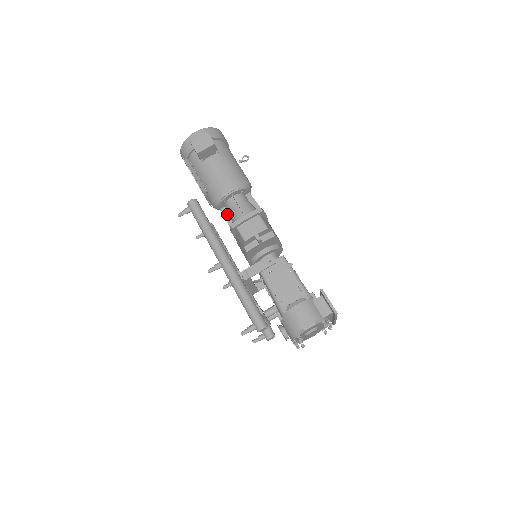
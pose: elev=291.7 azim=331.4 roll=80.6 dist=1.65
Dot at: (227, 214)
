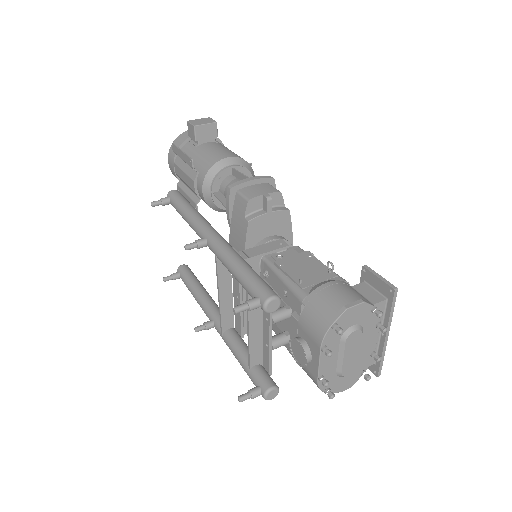
Dot at: (221, 196)
